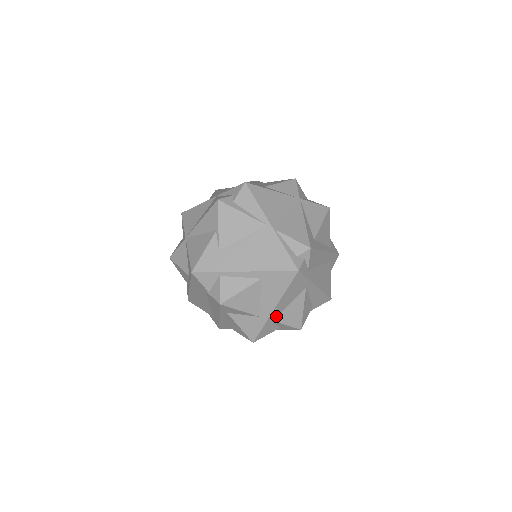
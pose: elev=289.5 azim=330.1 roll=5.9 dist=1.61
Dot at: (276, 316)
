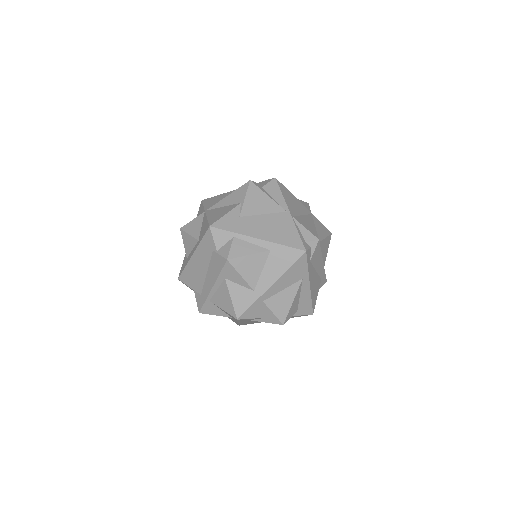
Dot at: (268, 298)
